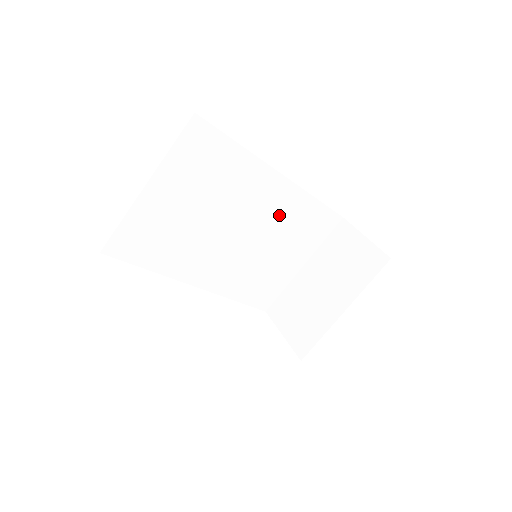
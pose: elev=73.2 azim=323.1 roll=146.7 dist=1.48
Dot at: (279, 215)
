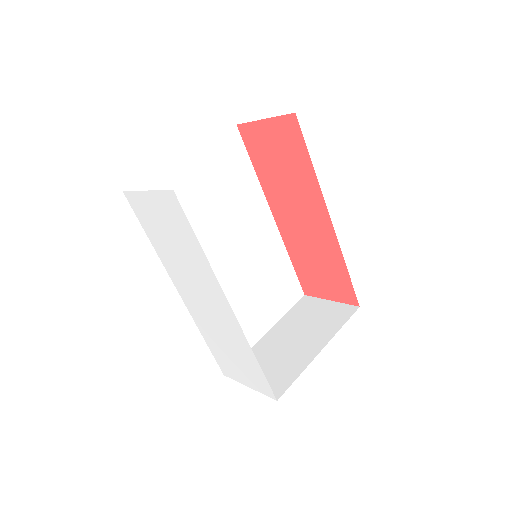
Dot at: (263, 257)
